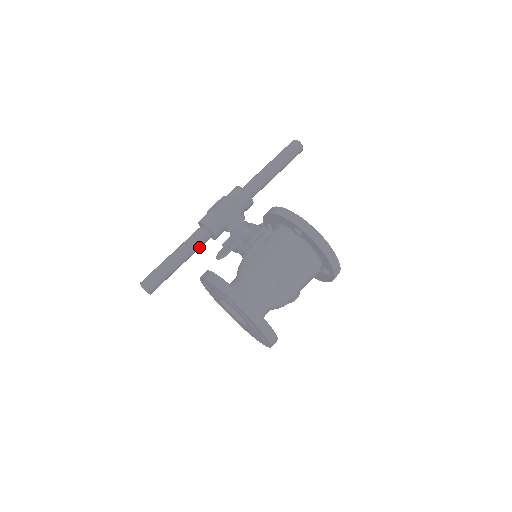
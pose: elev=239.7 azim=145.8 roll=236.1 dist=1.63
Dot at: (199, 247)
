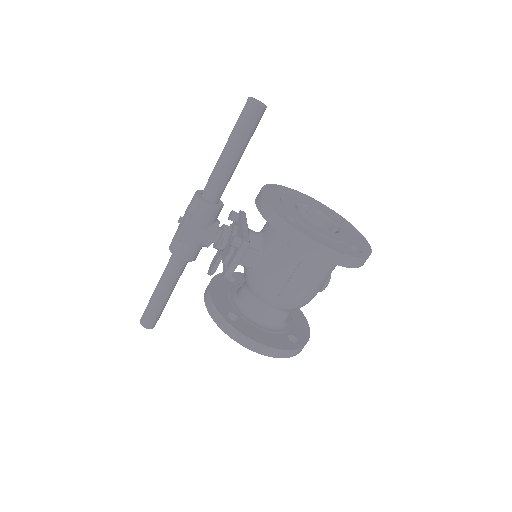
Dot at: (180, 274)
